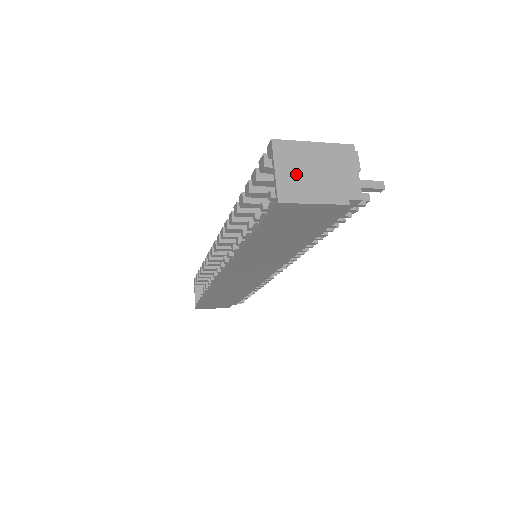
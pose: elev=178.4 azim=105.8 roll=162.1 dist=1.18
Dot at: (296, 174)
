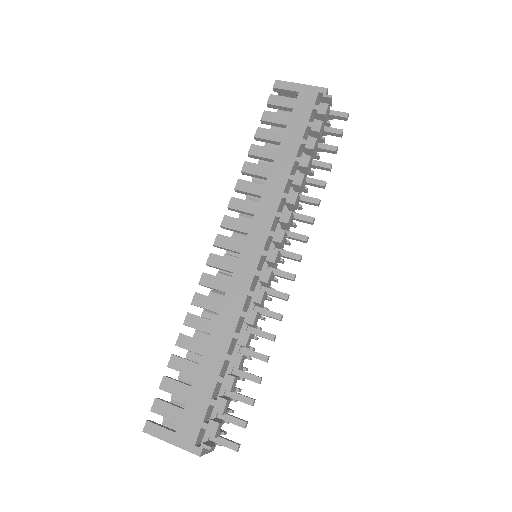
Dot at: occluded
